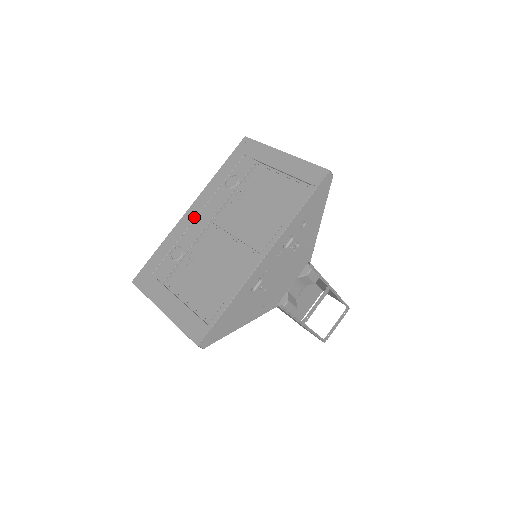
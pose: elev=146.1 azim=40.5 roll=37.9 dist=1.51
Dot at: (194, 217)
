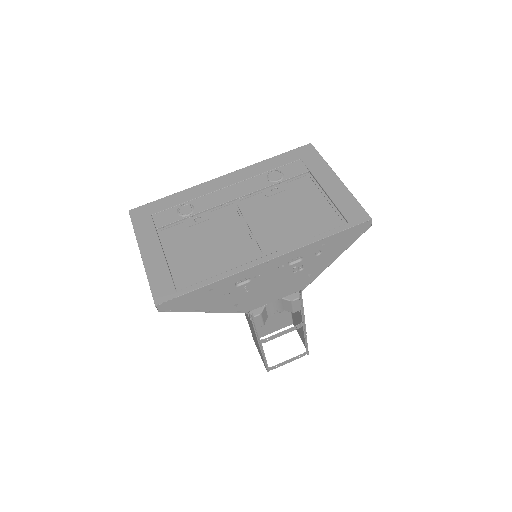
Dot at: (222, 187)
